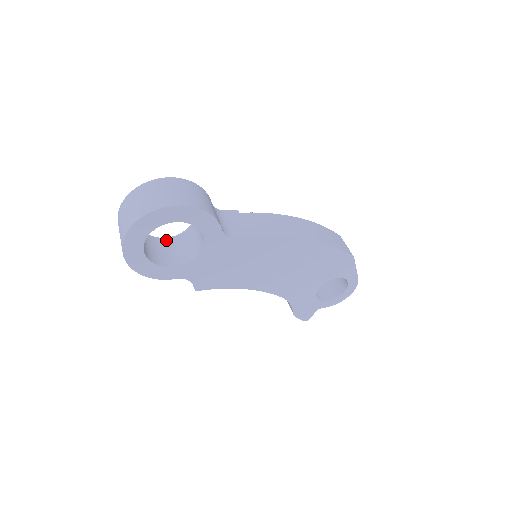
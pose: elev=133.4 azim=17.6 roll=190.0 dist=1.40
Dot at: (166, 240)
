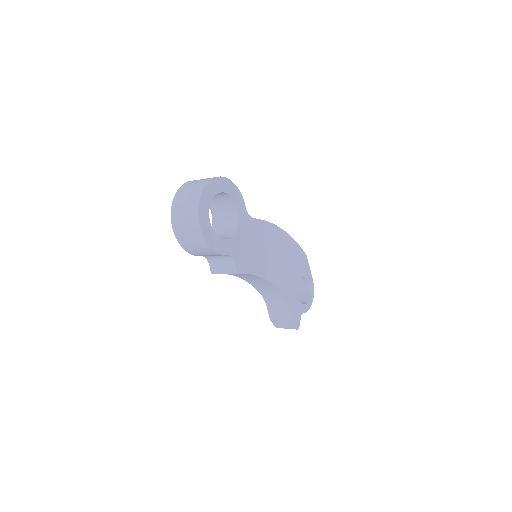
Dot at: occluded
